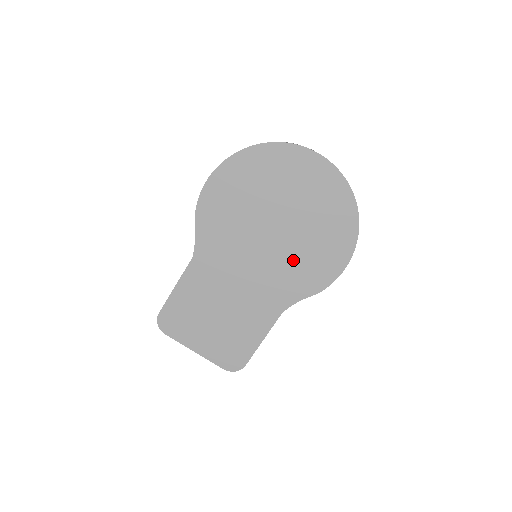
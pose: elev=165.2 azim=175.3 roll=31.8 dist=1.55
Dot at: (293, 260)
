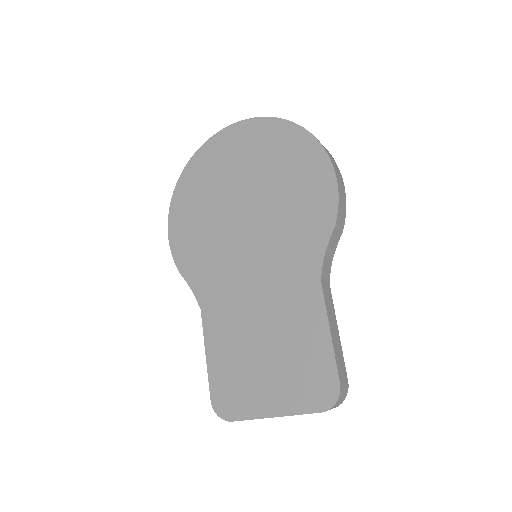
Dot at: (283, 220)
